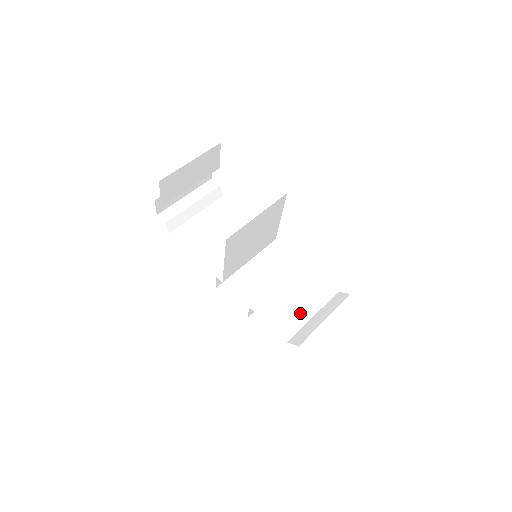
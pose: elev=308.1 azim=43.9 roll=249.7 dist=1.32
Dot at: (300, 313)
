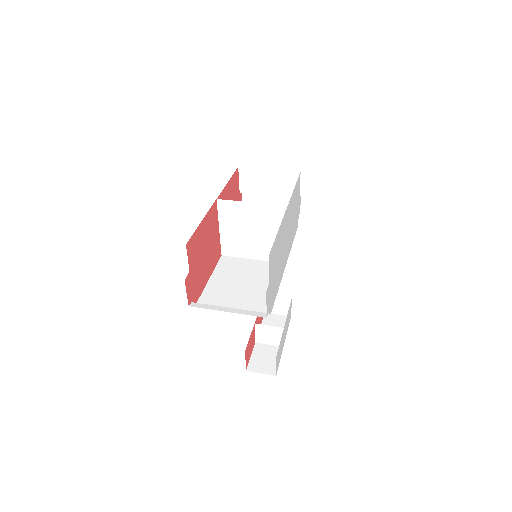
Dot at: (229, 300)
